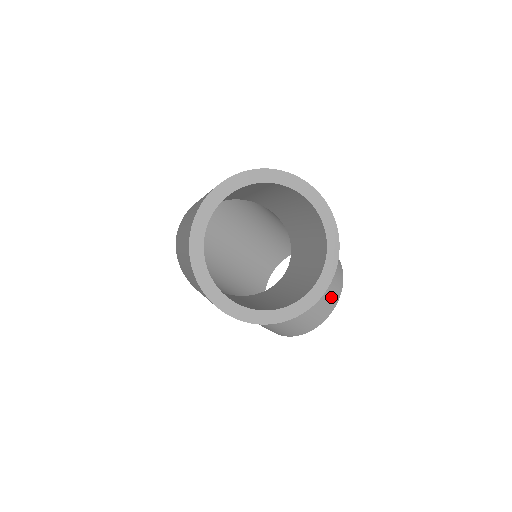
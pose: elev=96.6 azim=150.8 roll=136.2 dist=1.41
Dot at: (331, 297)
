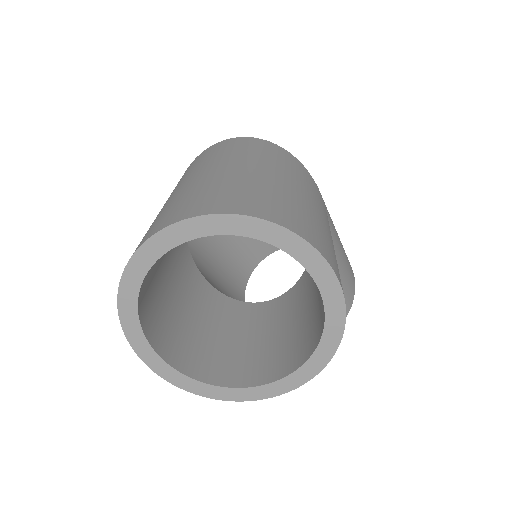
Dot at: occluded
